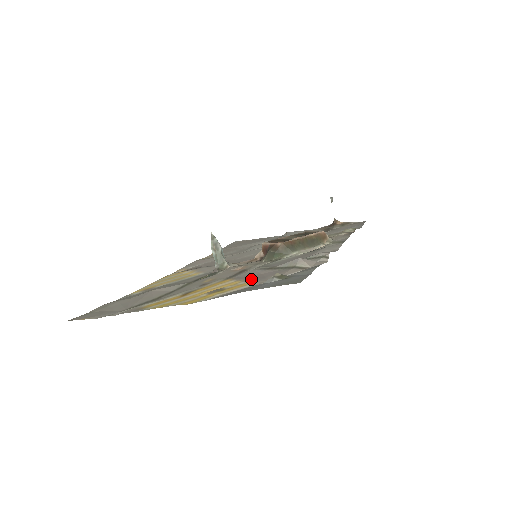
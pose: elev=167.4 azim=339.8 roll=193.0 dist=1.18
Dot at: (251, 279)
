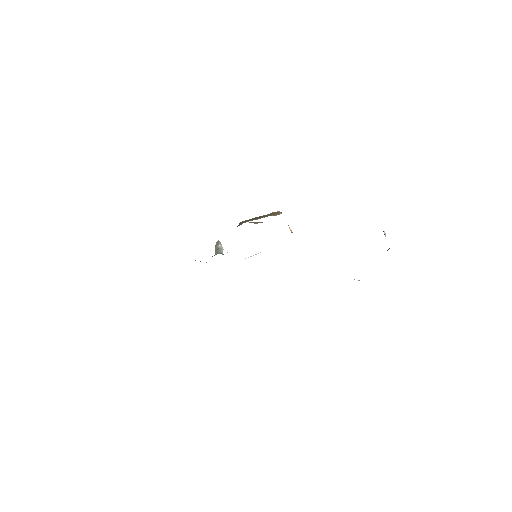
Dot at: occluded
